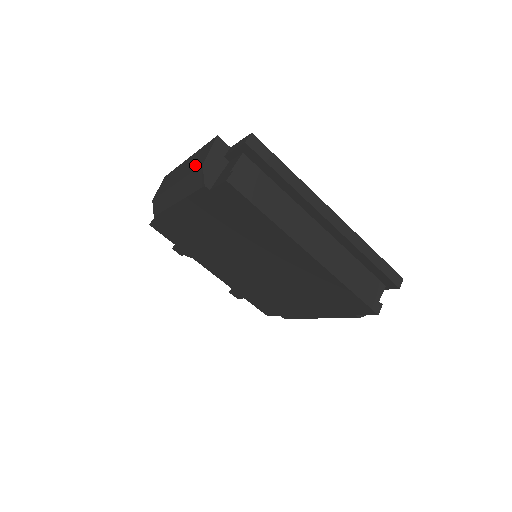
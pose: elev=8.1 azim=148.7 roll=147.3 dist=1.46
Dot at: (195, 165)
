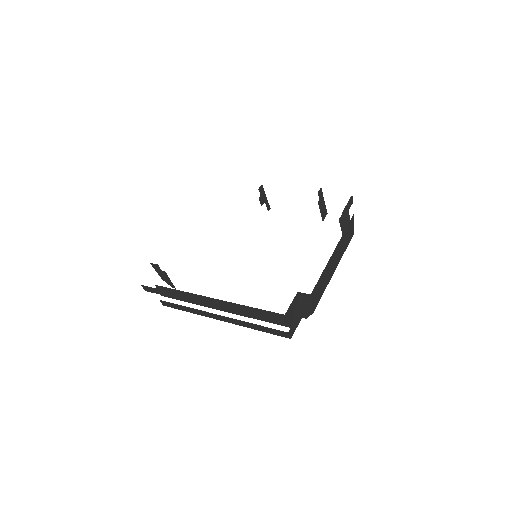
Dot at: occluded
